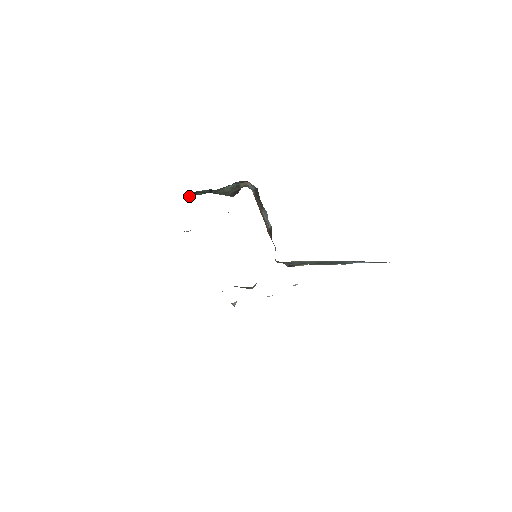
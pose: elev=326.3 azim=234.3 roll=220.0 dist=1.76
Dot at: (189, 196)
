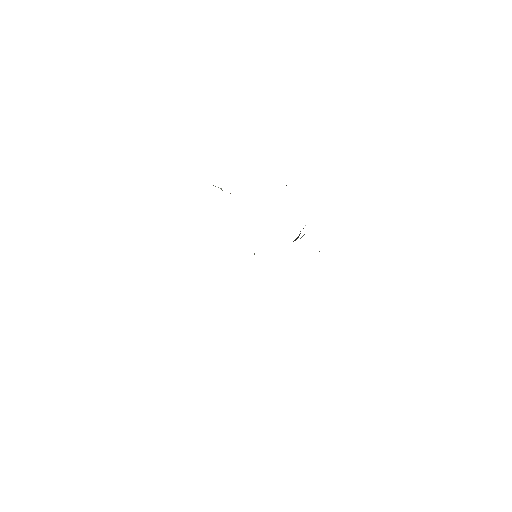
Dot at: occluded
